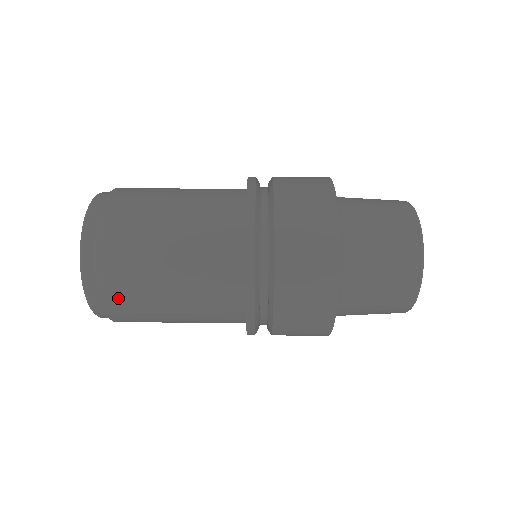
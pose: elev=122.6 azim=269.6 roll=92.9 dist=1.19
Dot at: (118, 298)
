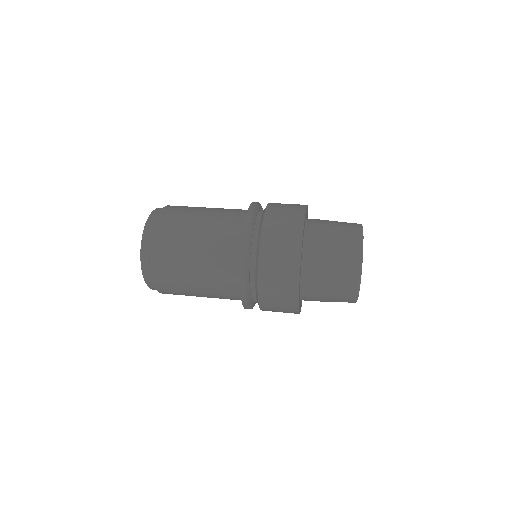
Dot at: (168, 216)
